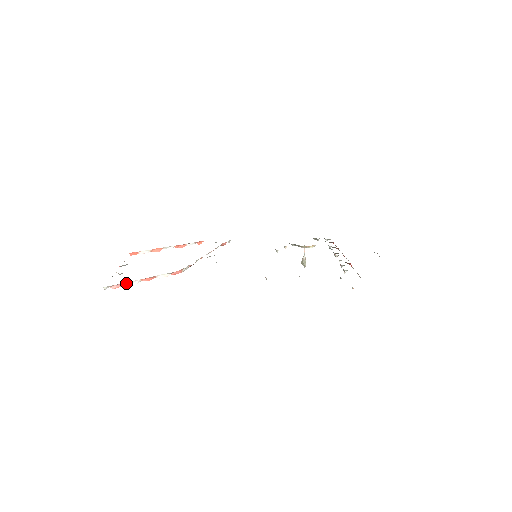
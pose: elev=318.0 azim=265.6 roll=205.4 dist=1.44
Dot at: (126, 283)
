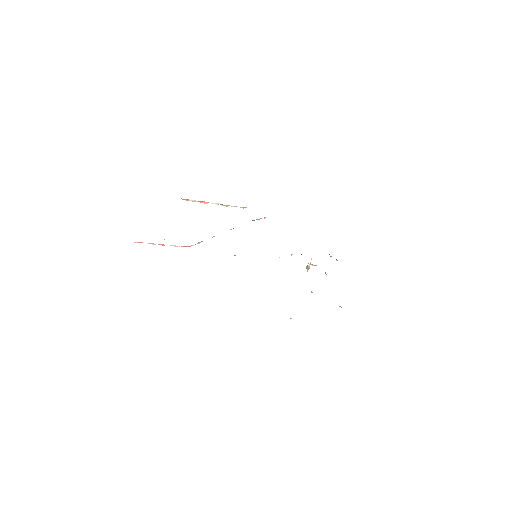
Dot at: occluded
